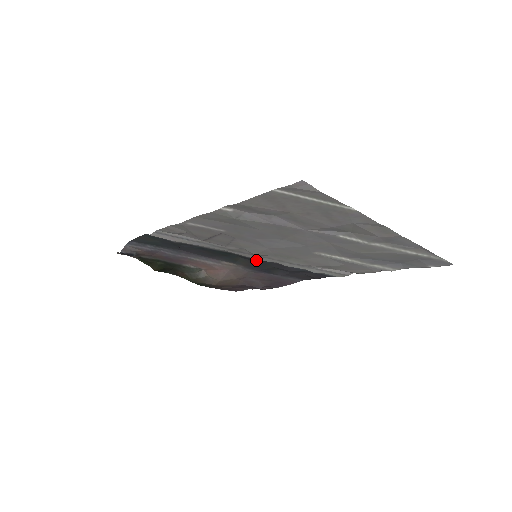
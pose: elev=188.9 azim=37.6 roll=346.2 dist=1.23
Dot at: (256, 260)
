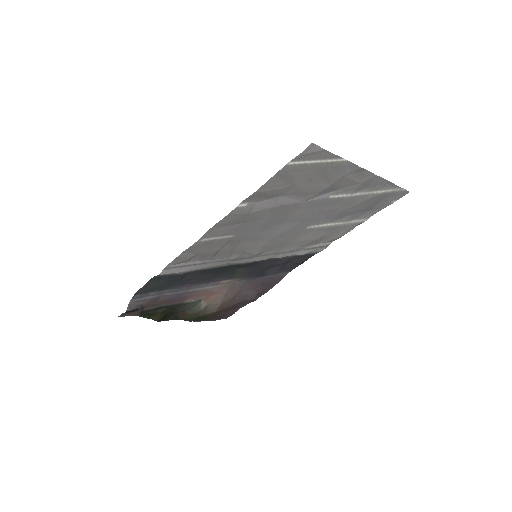
Dot at: (252, 265)
